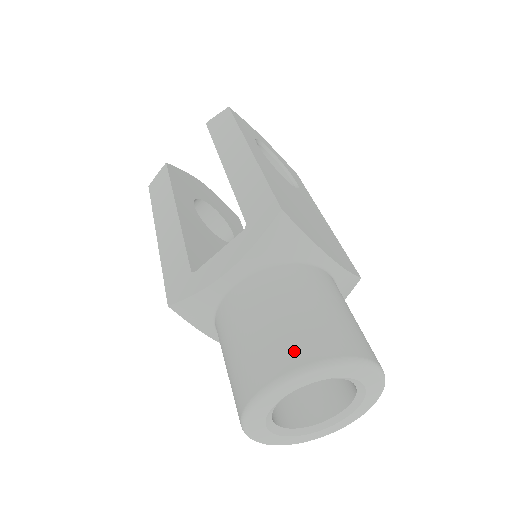
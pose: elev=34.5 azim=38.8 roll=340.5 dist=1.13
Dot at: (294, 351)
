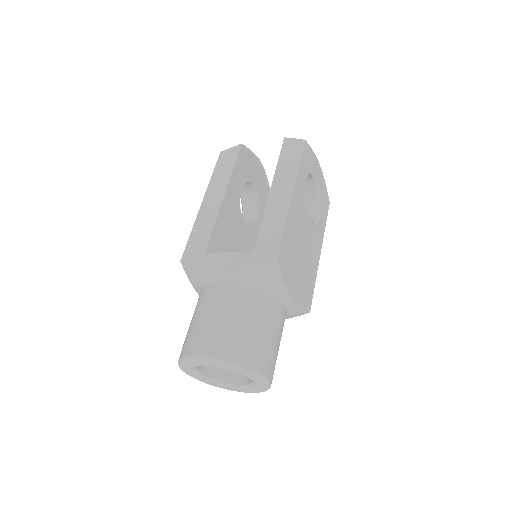
Dot at: (227, 348)
